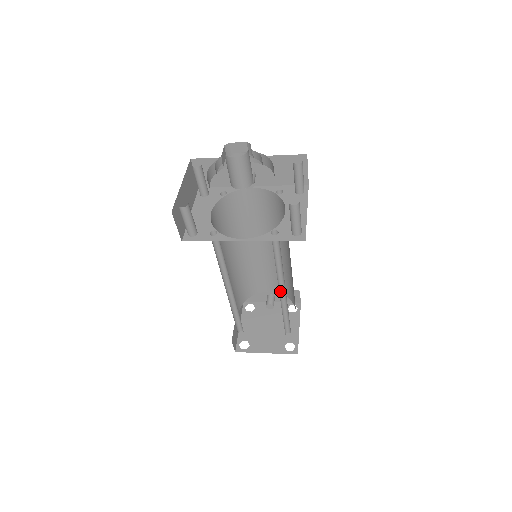
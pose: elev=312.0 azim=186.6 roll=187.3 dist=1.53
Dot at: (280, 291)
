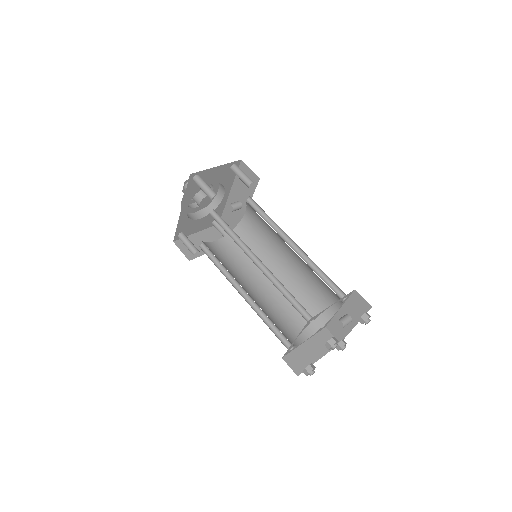
Dot at: (261, 266)
